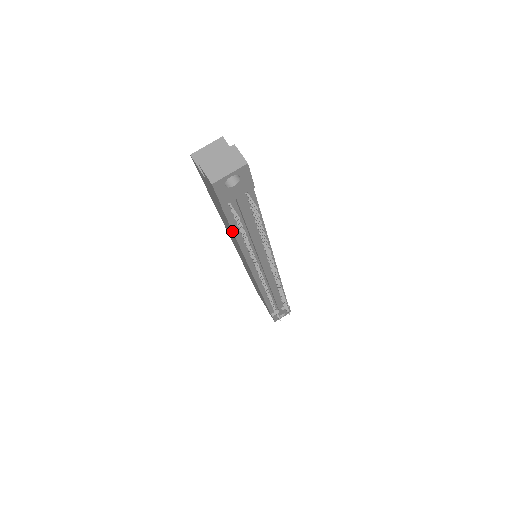
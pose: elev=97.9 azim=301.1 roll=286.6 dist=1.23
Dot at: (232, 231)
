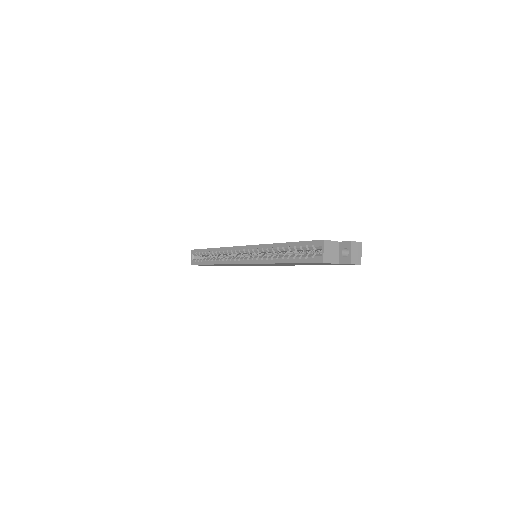
Dot at: occluded
